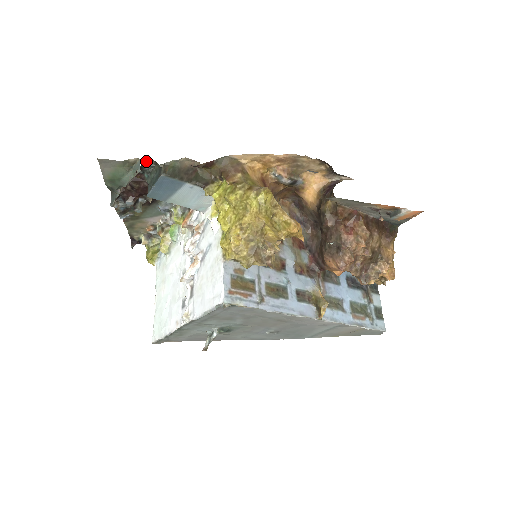
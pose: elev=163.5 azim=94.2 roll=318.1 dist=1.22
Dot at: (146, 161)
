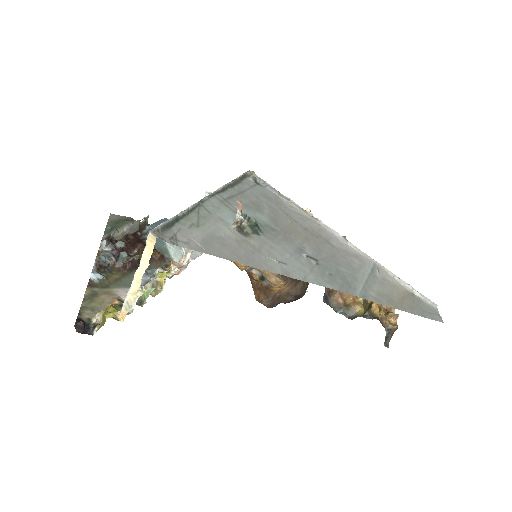
Dot at: occluded
